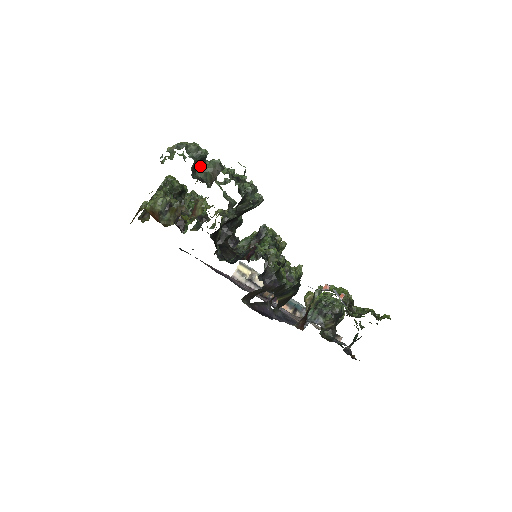
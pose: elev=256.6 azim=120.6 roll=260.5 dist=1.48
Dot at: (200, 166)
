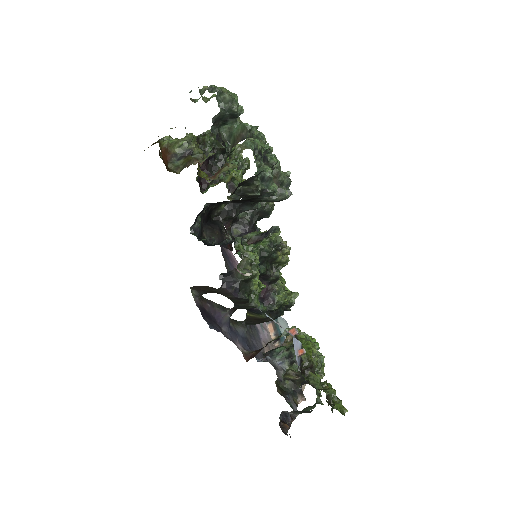
Dot at: (228, 123)
